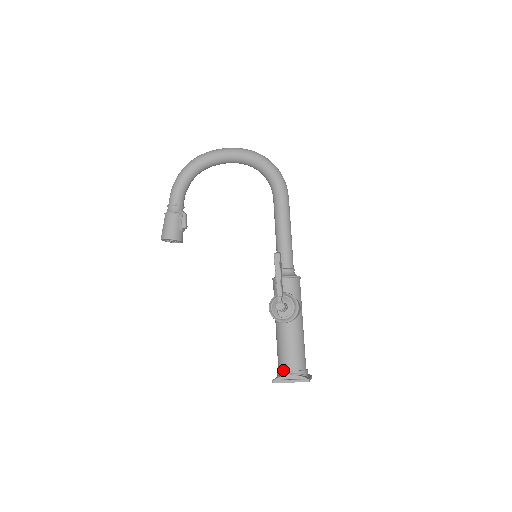
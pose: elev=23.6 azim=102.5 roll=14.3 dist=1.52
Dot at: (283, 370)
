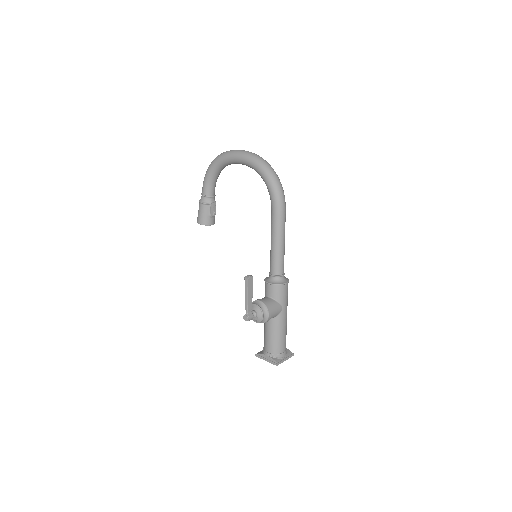
Dot at: (264, 349)
